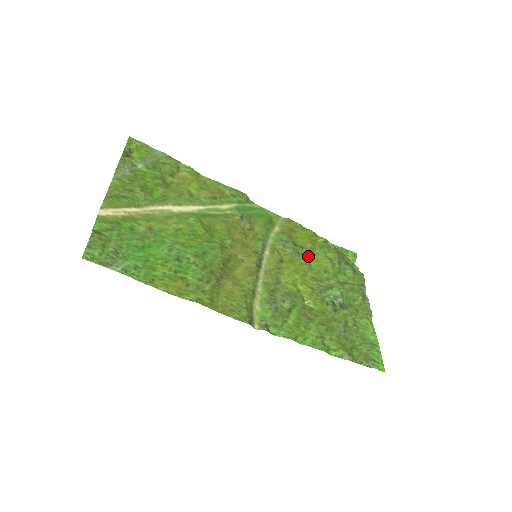
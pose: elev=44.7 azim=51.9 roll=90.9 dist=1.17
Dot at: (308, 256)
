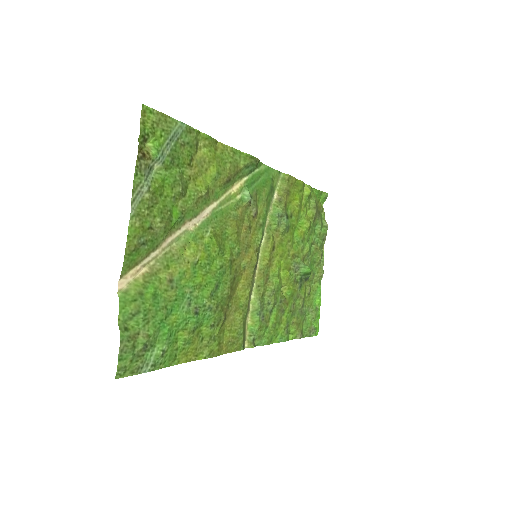
Dot at: (294, 225)
